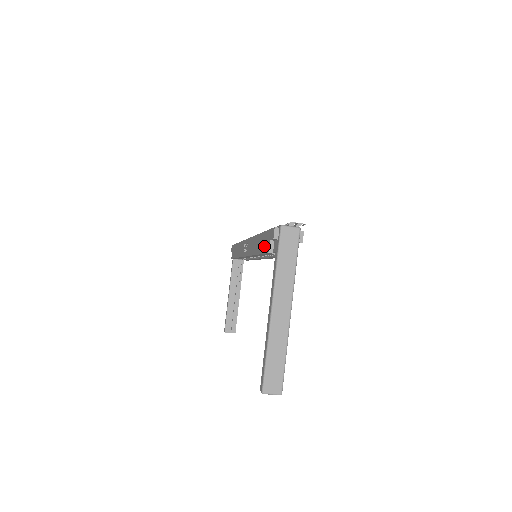
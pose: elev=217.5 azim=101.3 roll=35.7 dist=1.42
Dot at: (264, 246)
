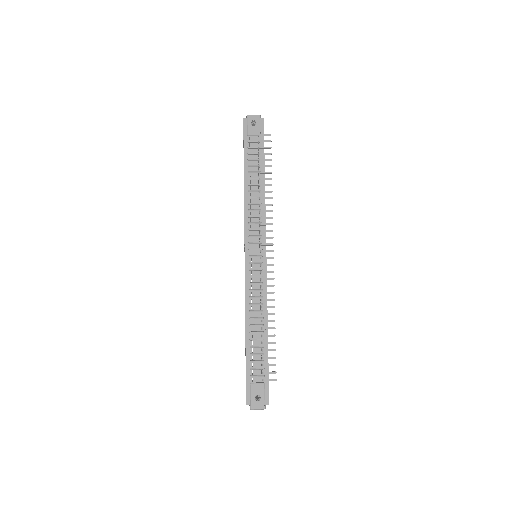
Dot at: occluded
